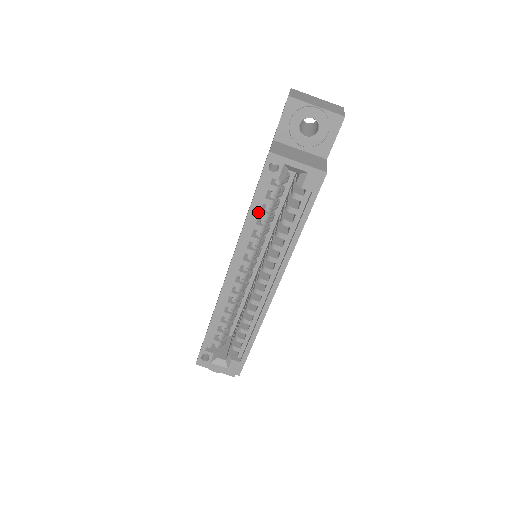
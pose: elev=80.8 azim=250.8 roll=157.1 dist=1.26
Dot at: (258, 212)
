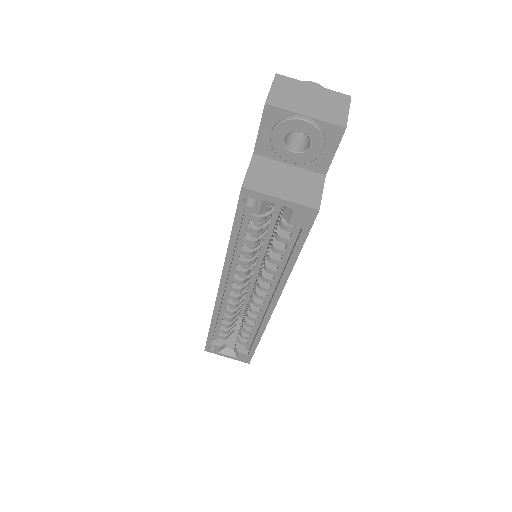
Dot at: (242, 239)
